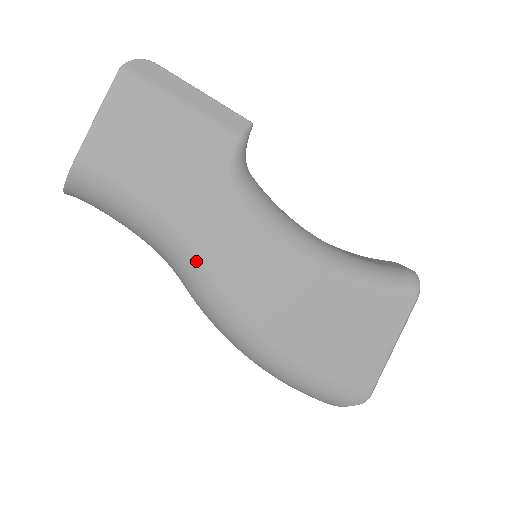
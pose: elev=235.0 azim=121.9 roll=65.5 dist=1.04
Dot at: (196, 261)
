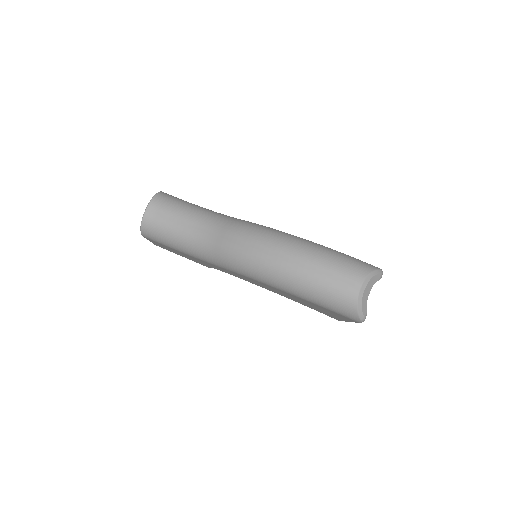
Dot at: occluded
